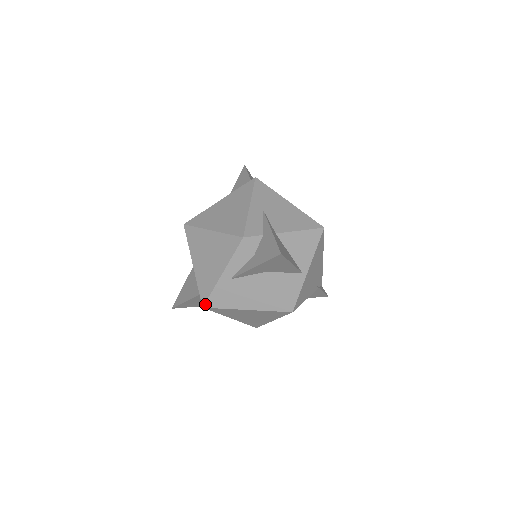
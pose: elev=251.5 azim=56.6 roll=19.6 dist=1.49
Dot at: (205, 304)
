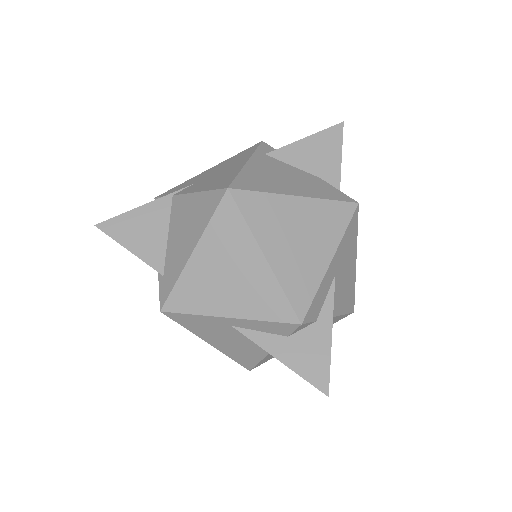
Dot at: (168, 312)
